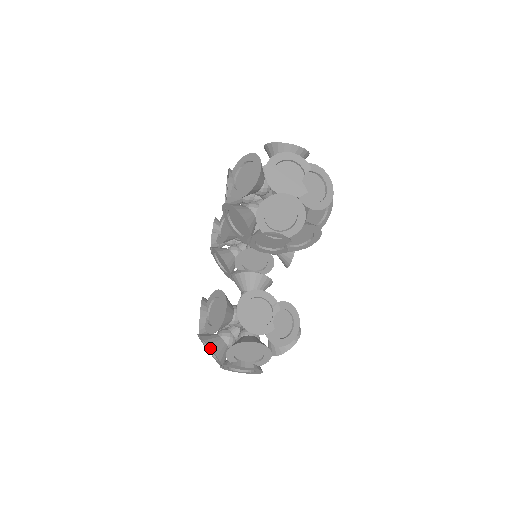
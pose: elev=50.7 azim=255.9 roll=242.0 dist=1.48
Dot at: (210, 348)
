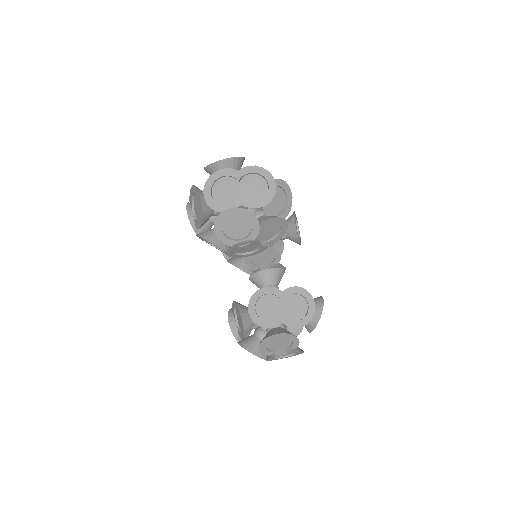
Dot at: (248, 351)
